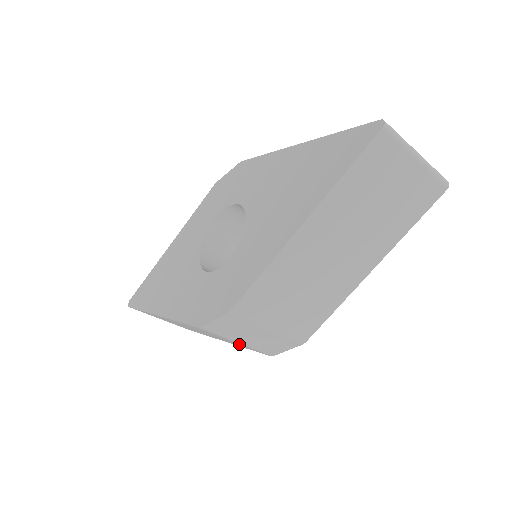
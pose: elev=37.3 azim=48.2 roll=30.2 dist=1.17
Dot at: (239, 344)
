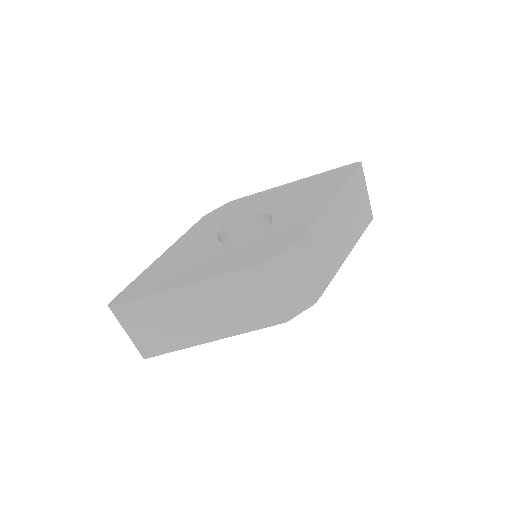
Dot at: (269, 302)
